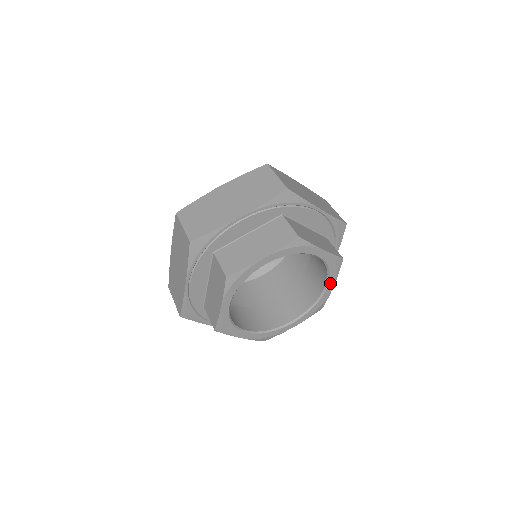
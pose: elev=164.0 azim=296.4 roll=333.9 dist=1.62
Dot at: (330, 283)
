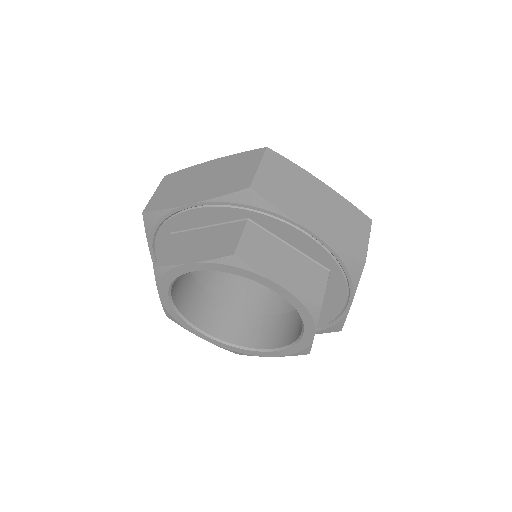
Dot at: (307, 329)
